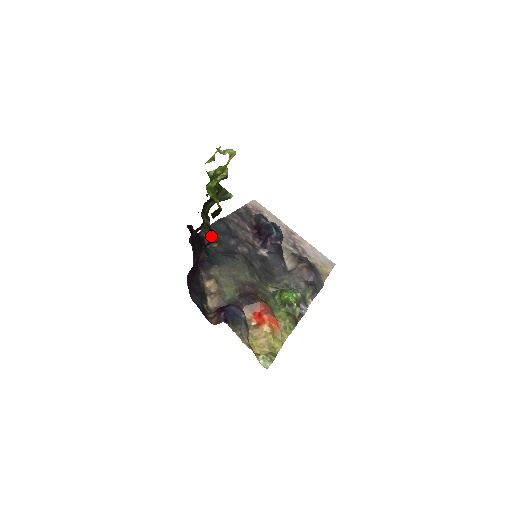
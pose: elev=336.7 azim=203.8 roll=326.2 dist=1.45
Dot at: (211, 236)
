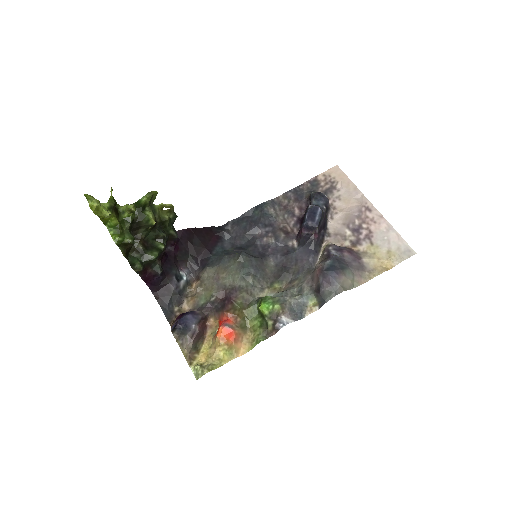
Dot at: (132, 263)
